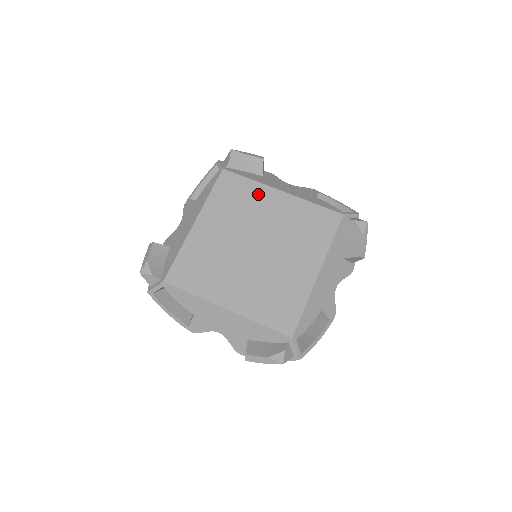
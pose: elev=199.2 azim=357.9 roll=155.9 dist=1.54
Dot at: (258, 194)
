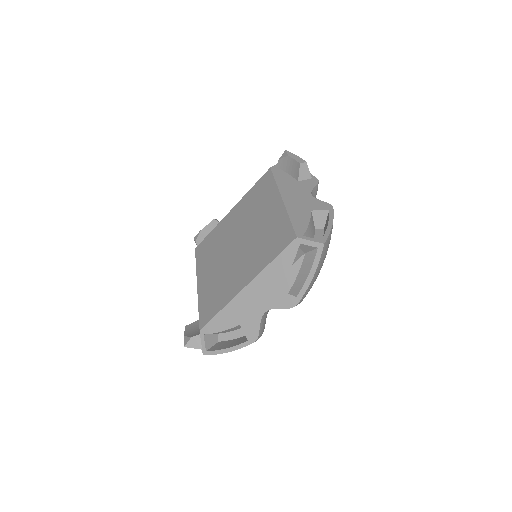
Dot at: (220, 229)
